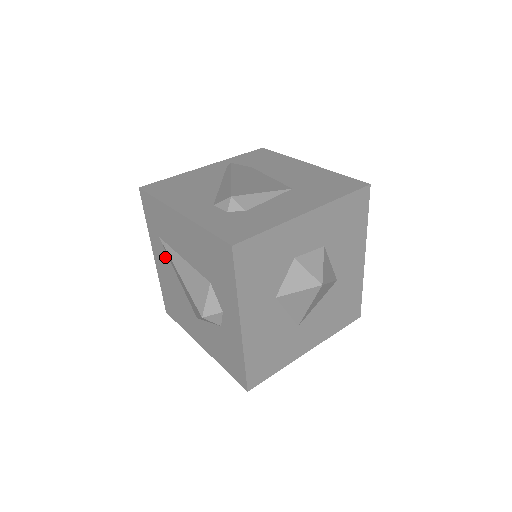
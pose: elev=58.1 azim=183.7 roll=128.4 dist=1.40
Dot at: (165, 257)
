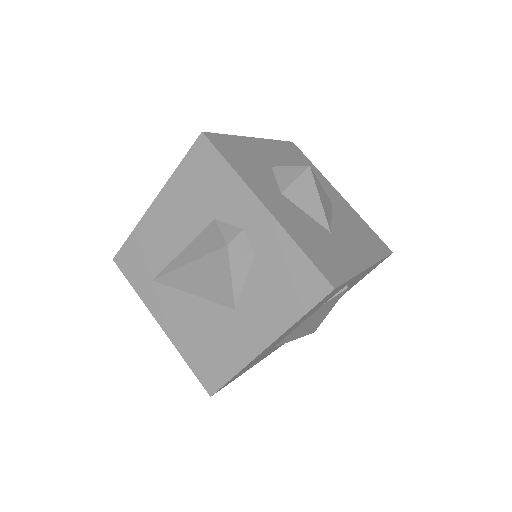
Dot at: (169, 296)
